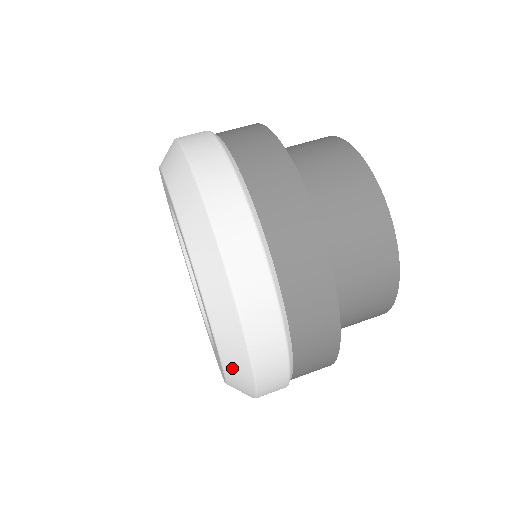
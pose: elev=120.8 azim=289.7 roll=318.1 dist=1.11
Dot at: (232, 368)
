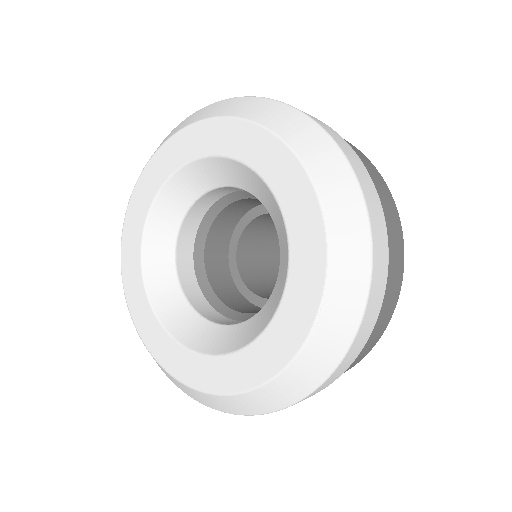
Dot at: (339, 297)
